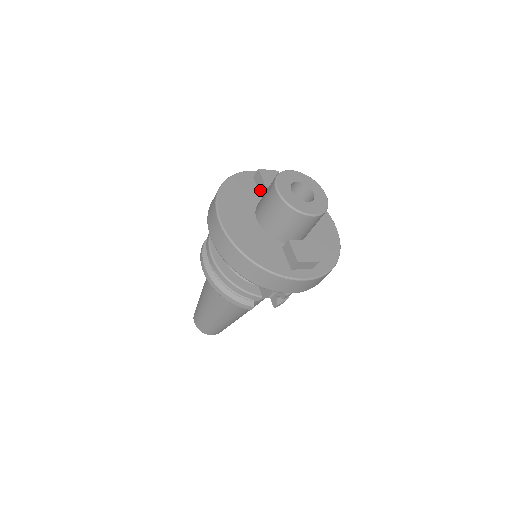
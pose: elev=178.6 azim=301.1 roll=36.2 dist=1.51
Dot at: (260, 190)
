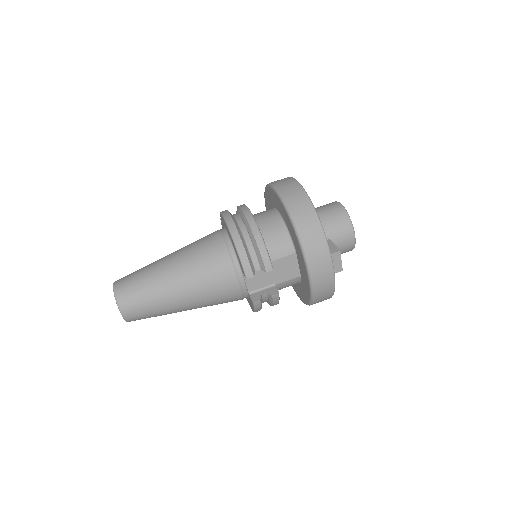
Dot at: occluded
